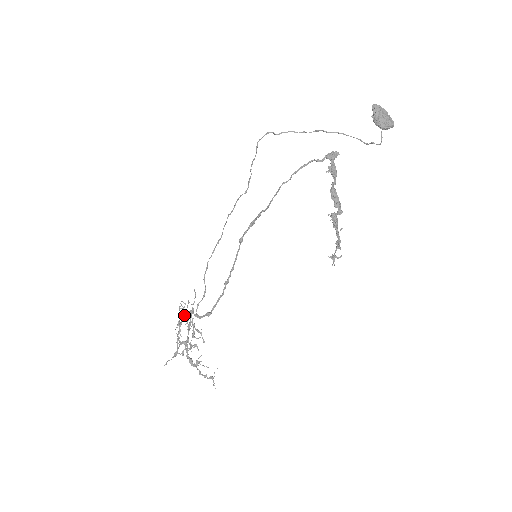
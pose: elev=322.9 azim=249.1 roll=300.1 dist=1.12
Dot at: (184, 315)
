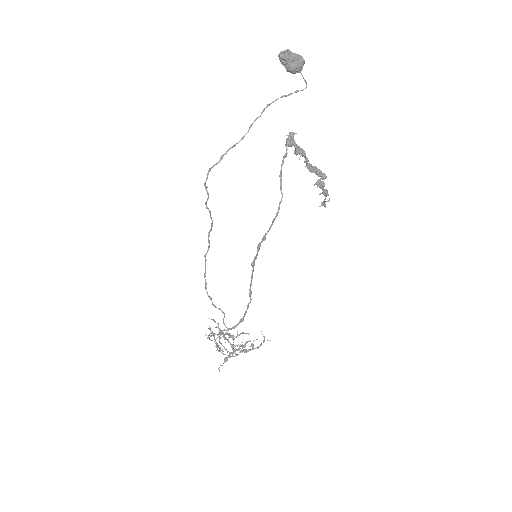
Dot at: (214, 338)
